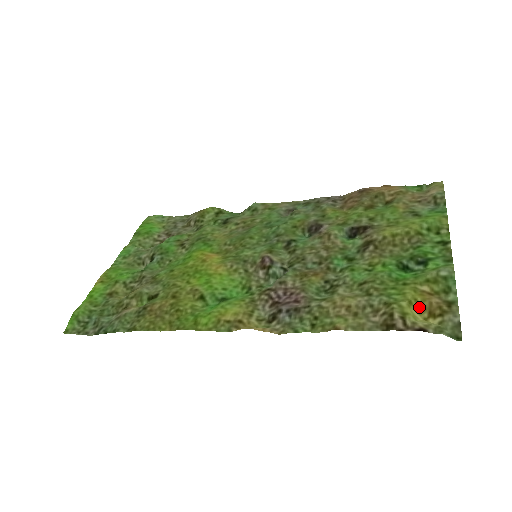
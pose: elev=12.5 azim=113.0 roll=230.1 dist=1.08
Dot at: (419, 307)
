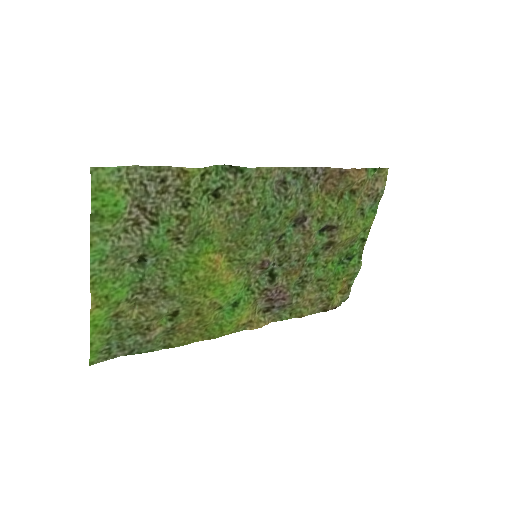
Dot at: (338, 291)
